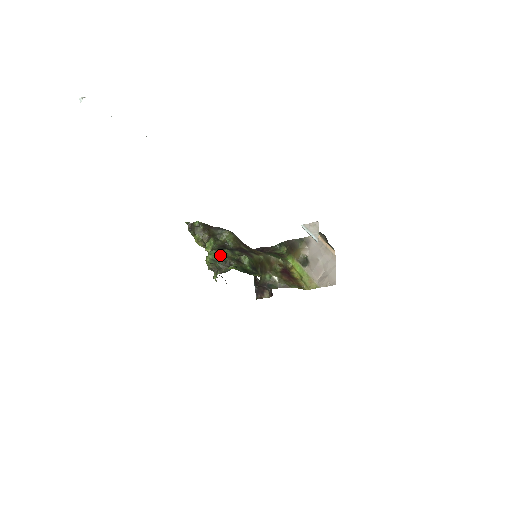
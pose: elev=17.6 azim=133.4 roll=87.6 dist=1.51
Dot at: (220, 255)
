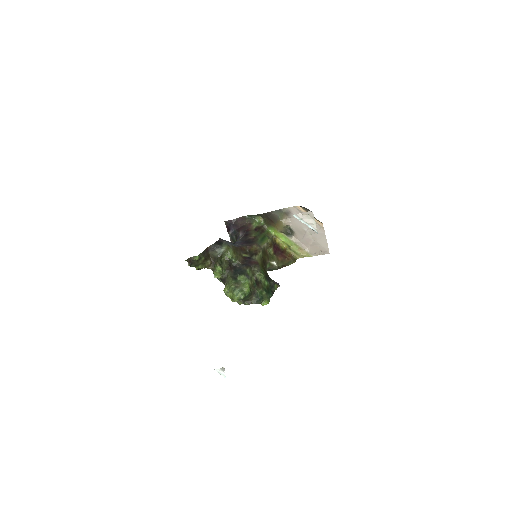
Dot at: (246, 292)
